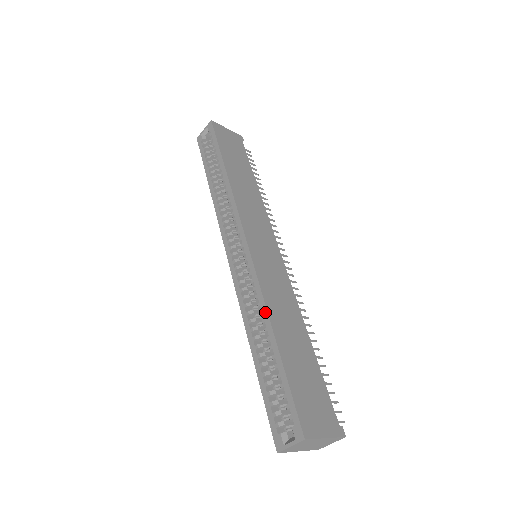
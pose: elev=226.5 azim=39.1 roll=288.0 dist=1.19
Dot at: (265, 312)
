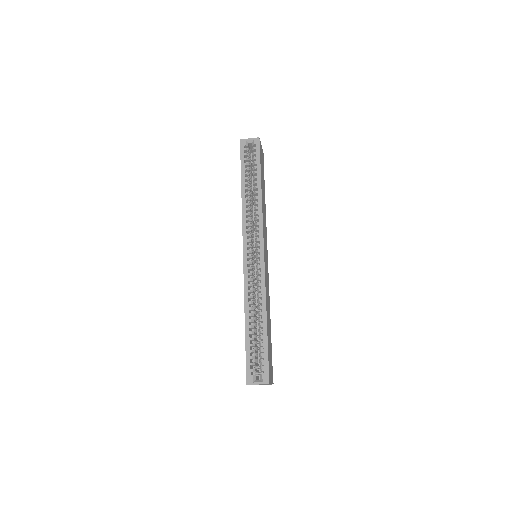
Dot at: (264, 303)
